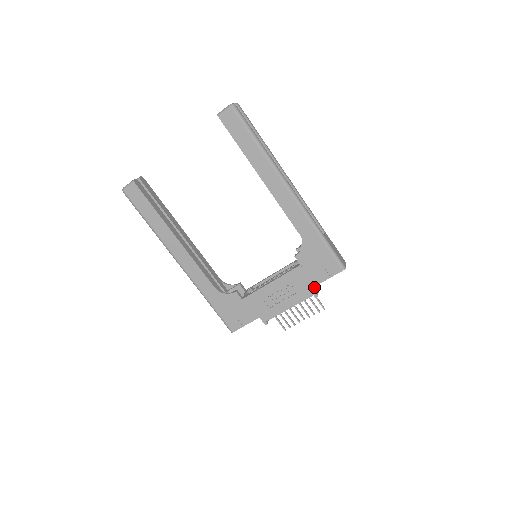
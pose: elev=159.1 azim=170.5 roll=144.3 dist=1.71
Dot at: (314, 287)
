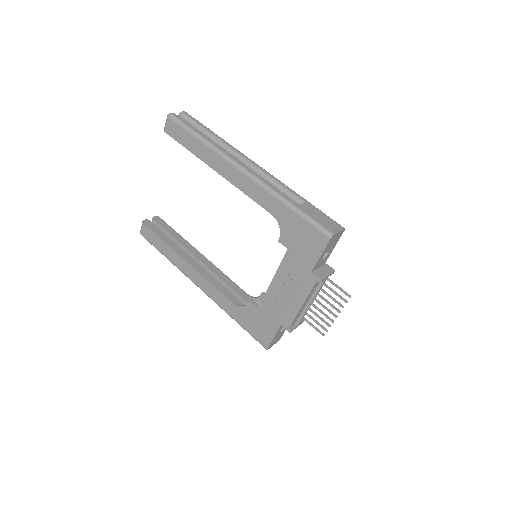
Dot at: (318, 271)
